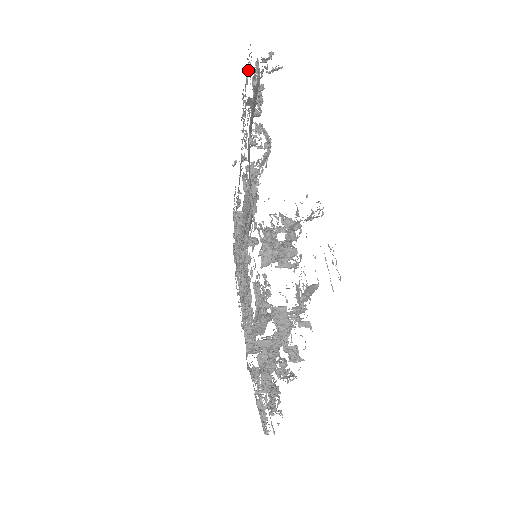
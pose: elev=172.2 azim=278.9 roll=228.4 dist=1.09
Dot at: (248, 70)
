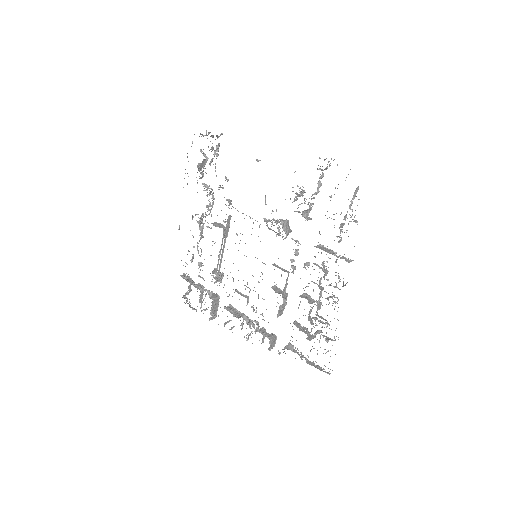
Dot at: occluded
